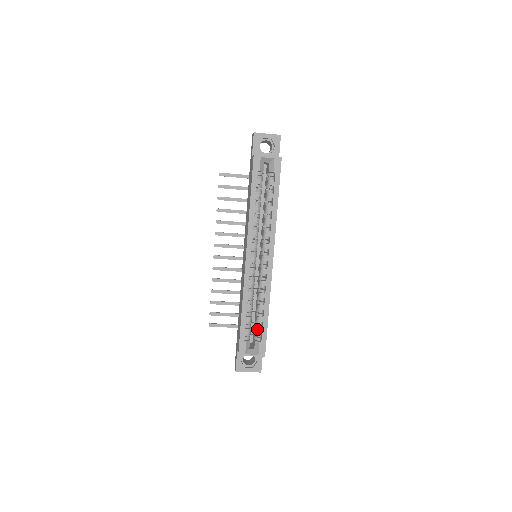
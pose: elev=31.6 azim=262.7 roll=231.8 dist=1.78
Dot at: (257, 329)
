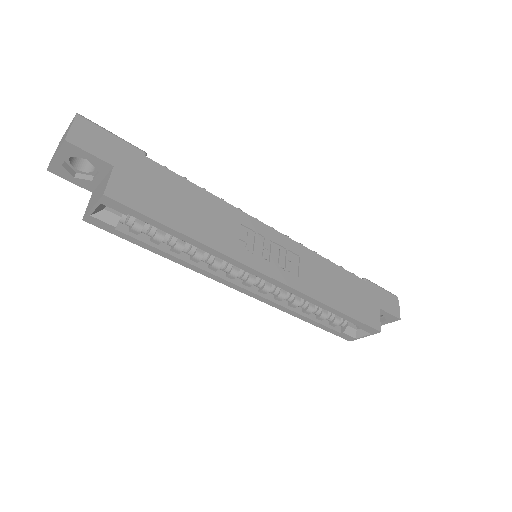
Dot at: occluded
